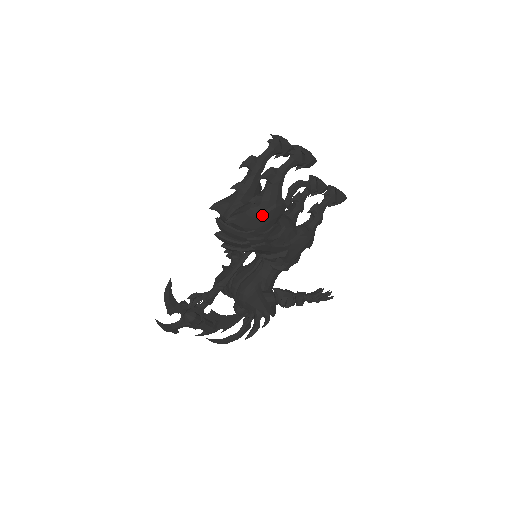
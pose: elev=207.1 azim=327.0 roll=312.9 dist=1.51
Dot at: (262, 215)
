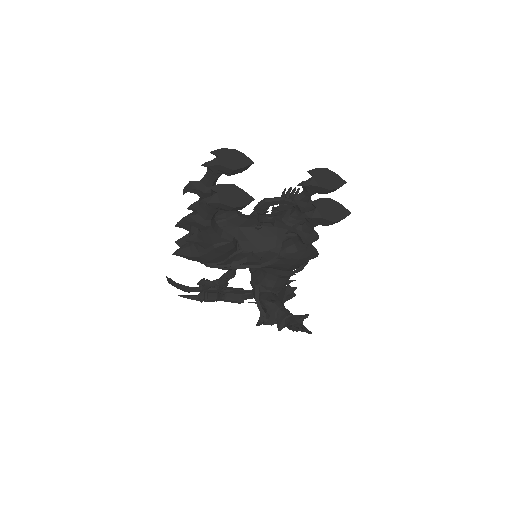
Dot at: (202, 254)
